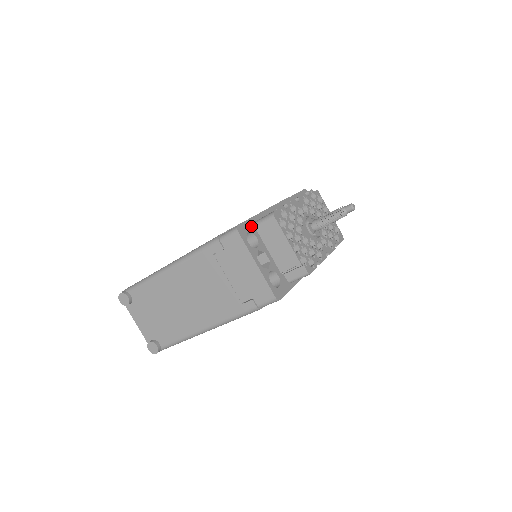
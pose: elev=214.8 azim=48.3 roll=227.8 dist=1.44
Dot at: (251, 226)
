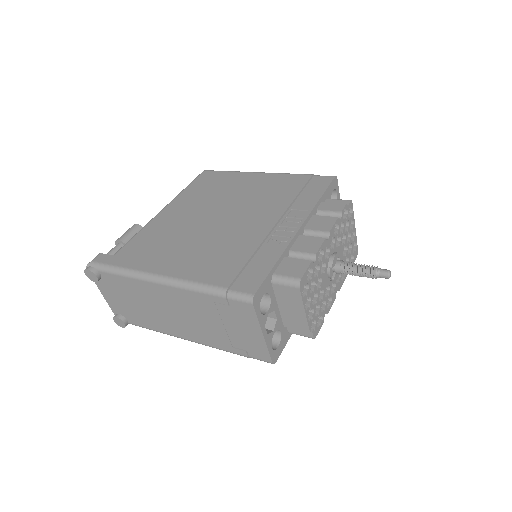
Dot at: (268, 284)
